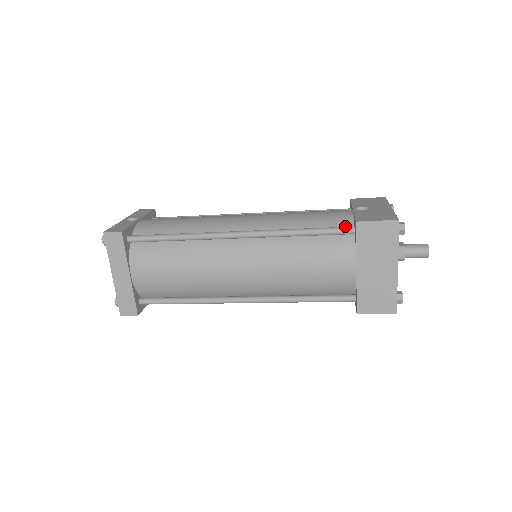
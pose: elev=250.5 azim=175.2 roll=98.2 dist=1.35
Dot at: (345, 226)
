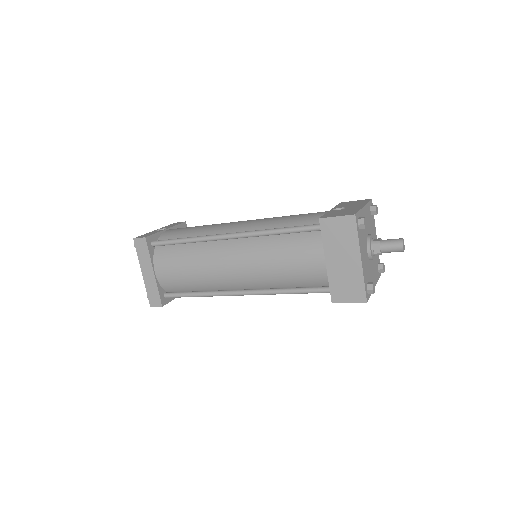
Dot at: occluded
